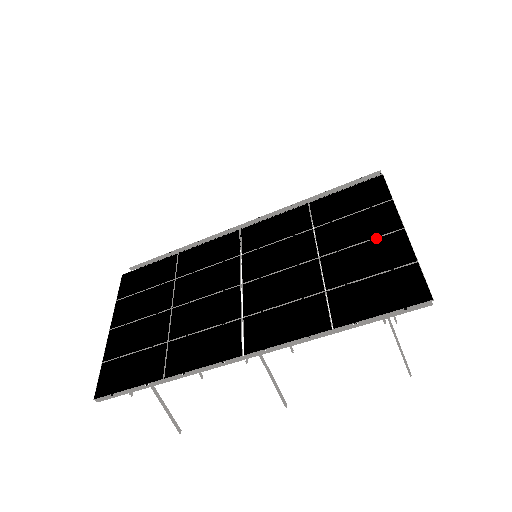
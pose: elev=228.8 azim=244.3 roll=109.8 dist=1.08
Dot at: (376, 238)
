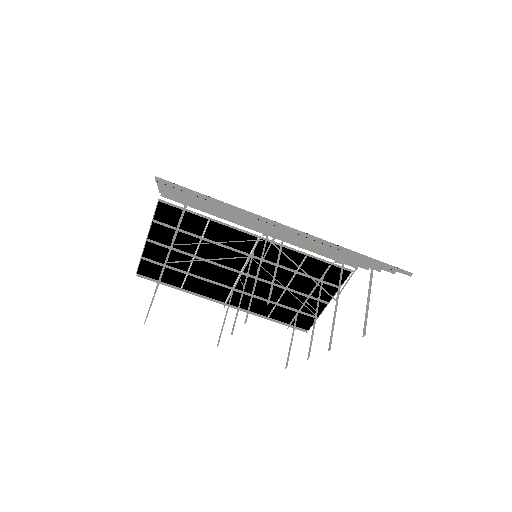
Dot at: occluded
